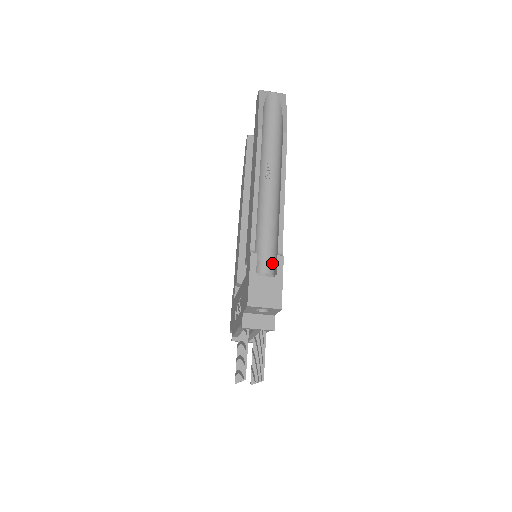
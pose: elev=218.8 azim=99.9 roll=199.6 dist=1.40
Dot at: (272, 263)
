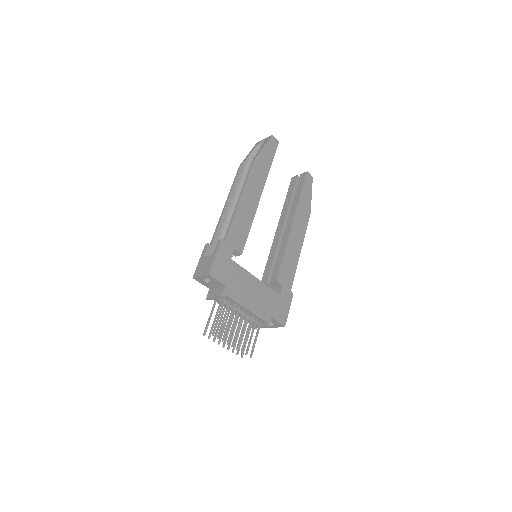
Dot at: occluded
